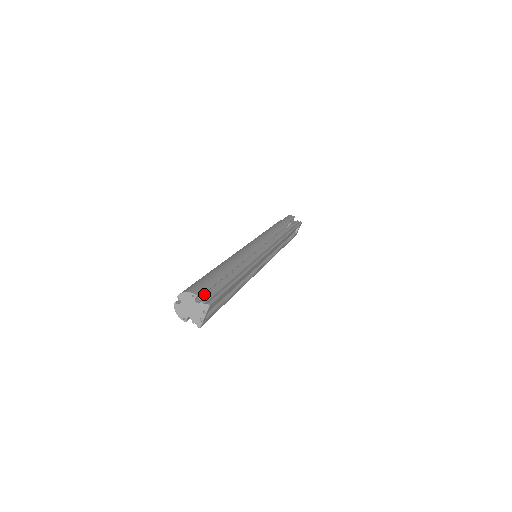
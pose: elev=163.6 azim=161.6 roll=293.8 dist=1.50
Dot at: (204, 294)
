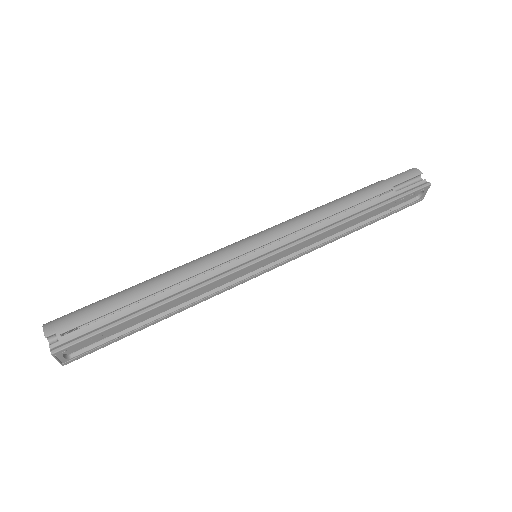
Dot at: (60, 335)
